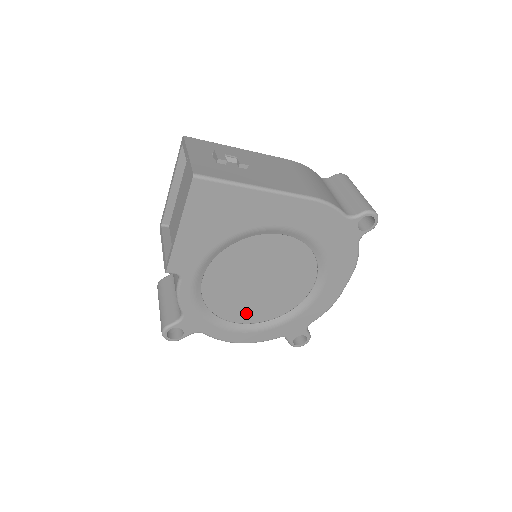
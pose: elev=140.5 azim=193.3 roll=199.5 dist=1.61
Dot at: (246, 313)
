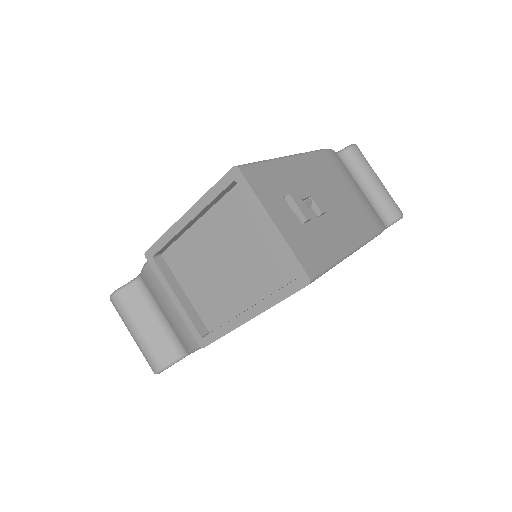
Dot at: occluded
